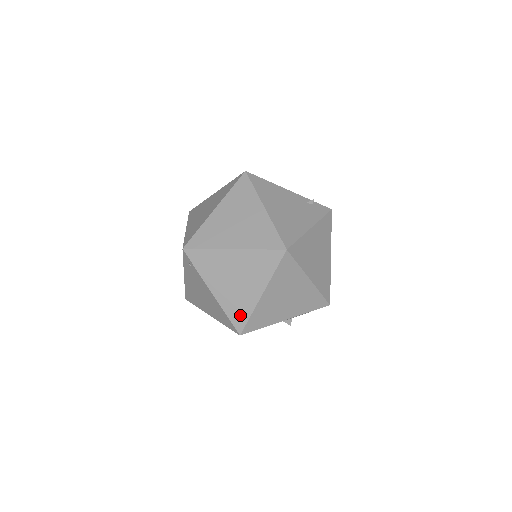
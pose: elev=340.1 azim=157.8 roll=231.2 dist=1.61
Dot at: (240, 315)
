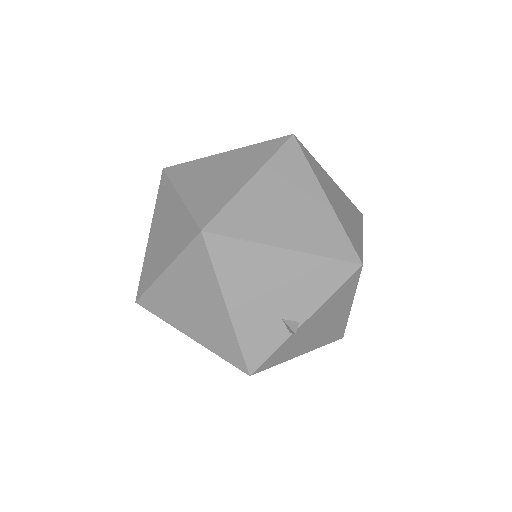
Dot at: (211, 207)
